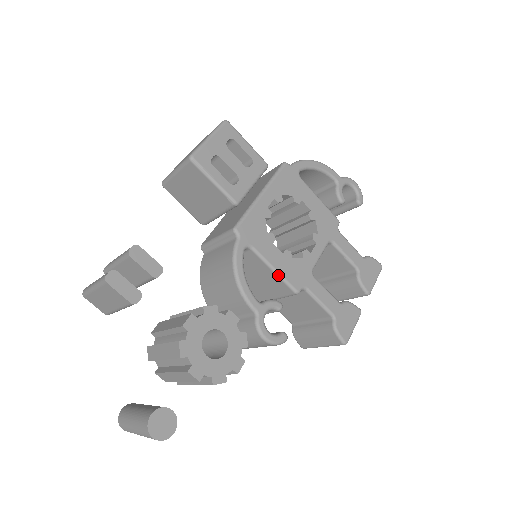
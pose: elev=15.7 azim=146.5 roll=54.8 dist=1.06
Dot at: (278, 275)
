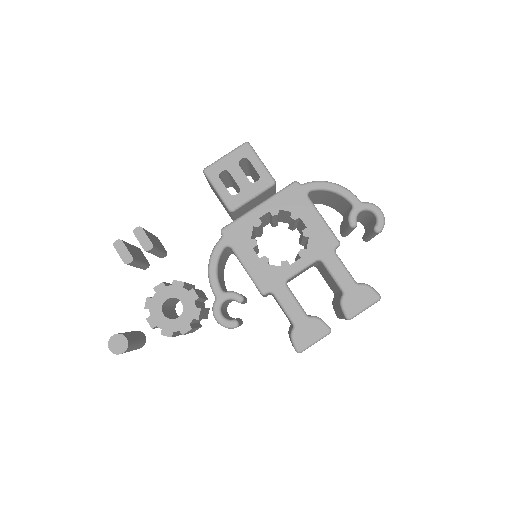
Dot at: (249, 275)
